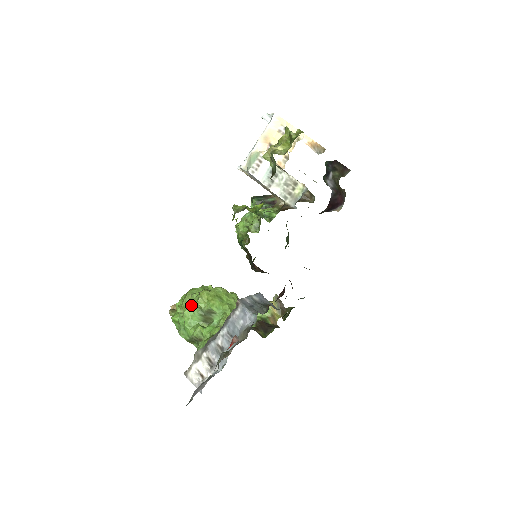
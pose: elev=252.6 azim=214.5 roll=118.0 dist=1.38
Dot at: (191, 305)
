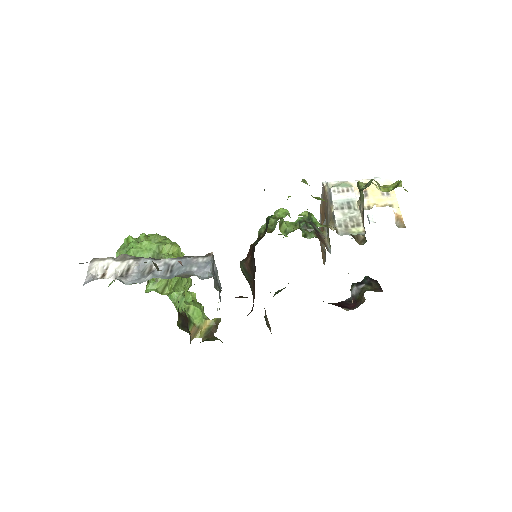
Dot at: (156, 242)
